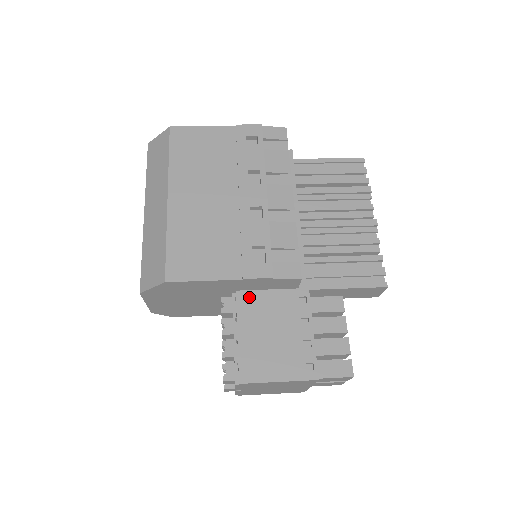
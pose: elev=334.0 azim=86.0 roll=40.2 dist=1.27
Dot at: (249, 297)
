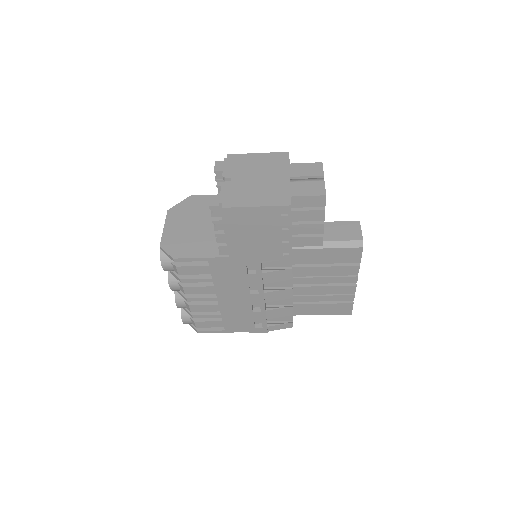
Dot at: occluded
